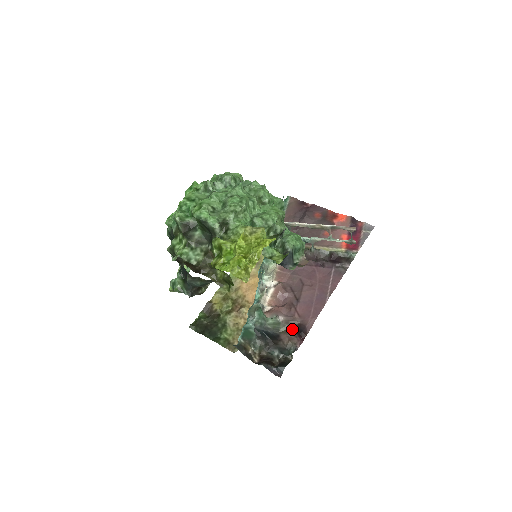
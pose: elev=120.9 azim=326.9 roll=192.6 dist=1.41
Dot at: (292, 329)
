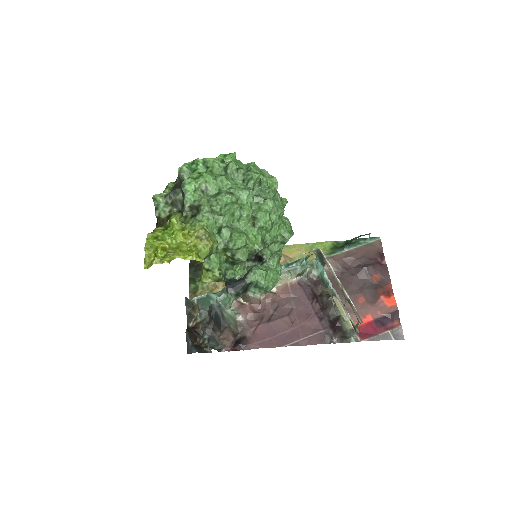
Dot at: (238, 334)
